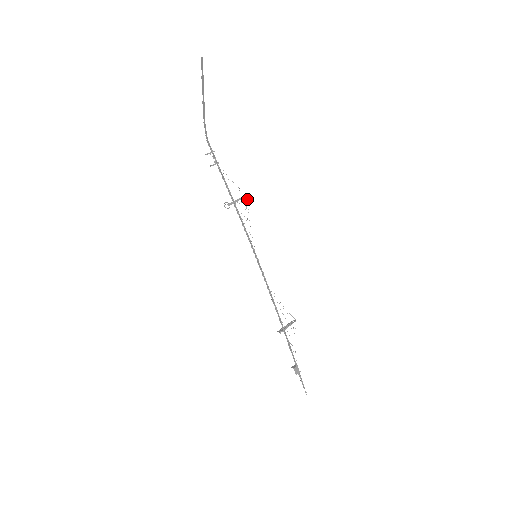
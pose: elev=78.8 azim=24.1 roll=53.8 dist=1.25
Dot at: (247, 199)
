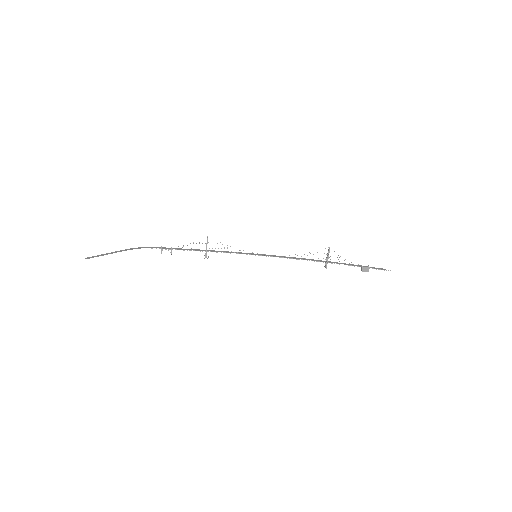
Dot at: occluded
